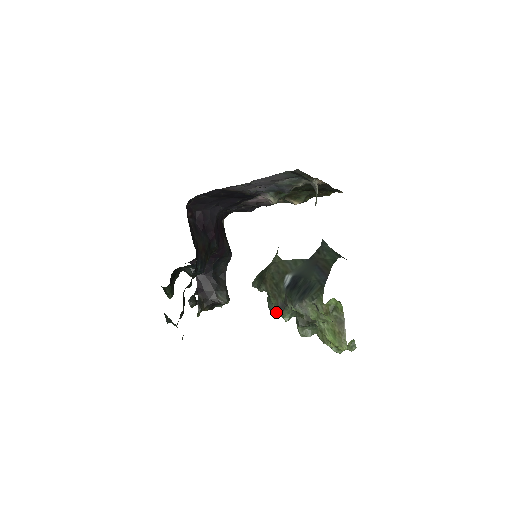
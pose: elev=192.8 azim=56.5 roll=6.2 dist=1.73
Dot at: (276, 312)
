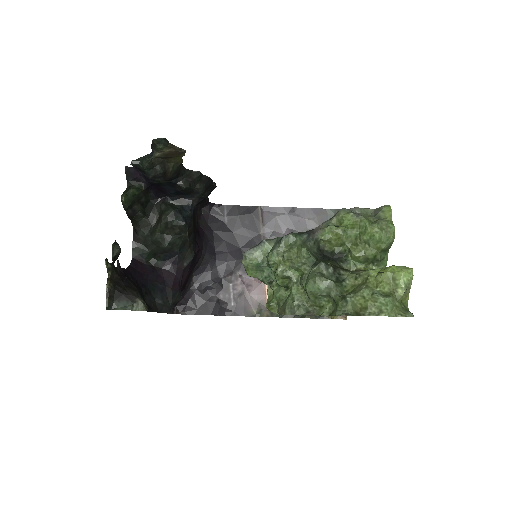
Dot at: (294, 235)
